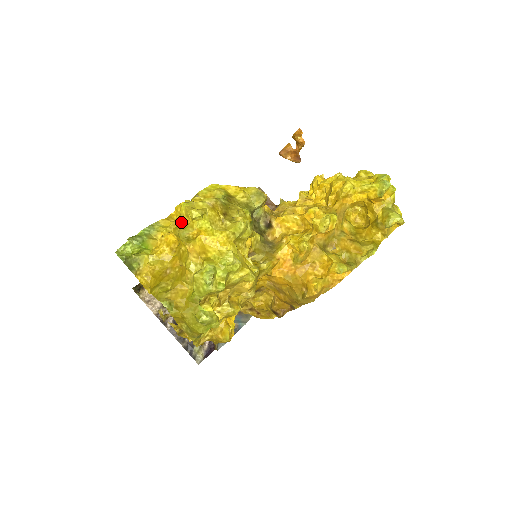
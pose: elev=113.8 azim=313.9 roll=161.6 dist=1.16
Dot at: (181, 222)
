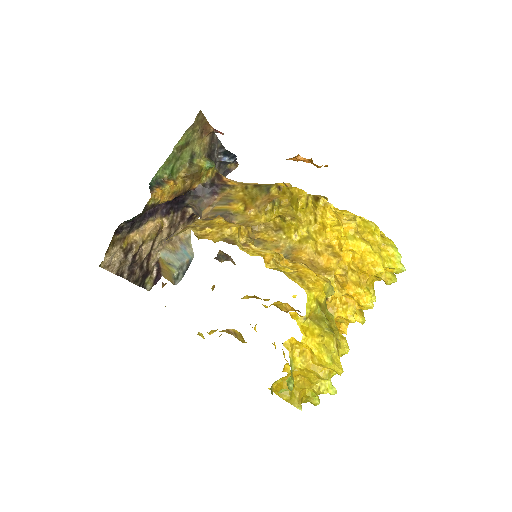
Dot at: (319, 366)
